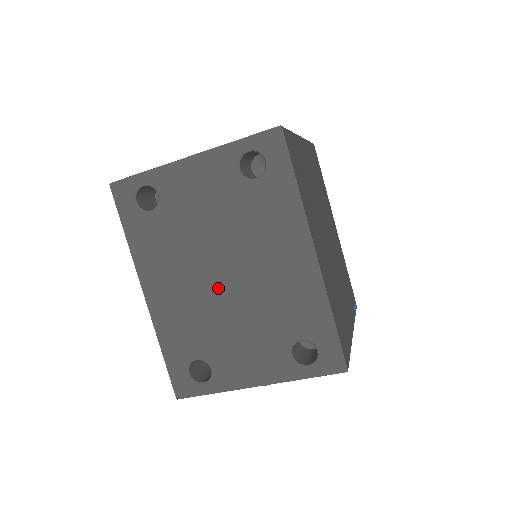
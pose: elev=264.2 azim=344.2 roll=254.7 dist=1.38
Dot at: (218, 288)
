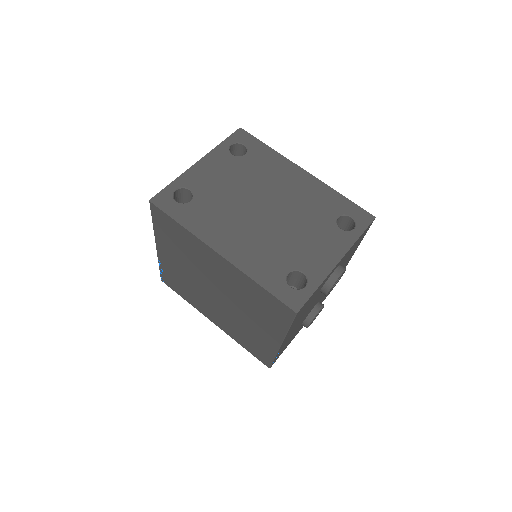
Dot at: (267, 219)
